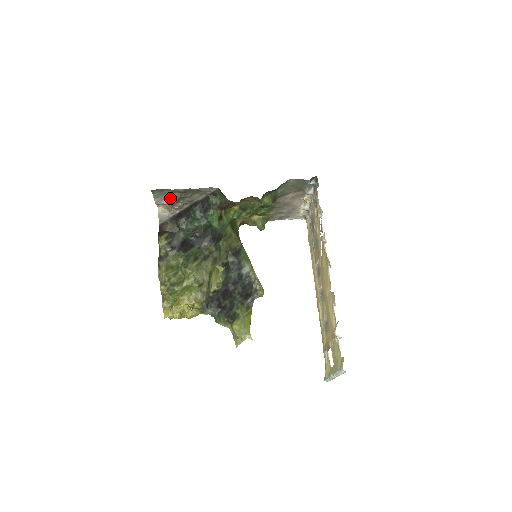
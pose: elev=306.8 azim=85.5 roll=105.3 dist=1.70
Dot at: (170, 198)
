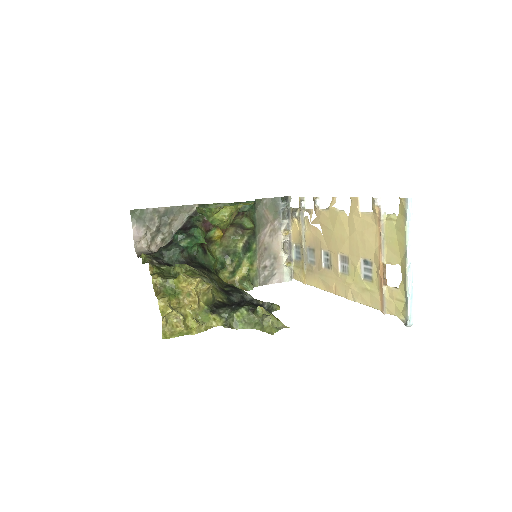
Dot at: (149, 226)
